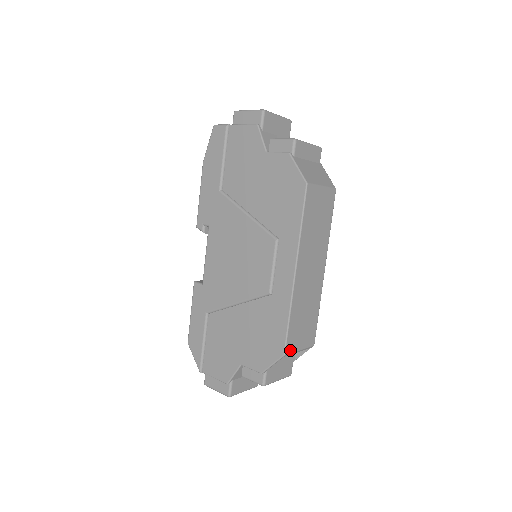
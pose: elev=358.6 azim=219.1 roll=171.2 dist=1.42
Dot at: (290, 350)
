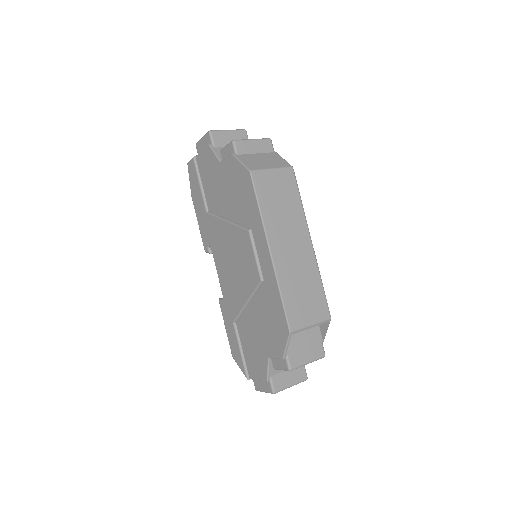
Dot at: (296, 327)
